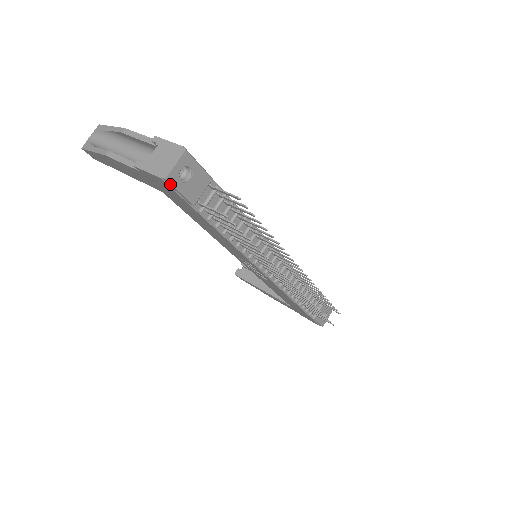
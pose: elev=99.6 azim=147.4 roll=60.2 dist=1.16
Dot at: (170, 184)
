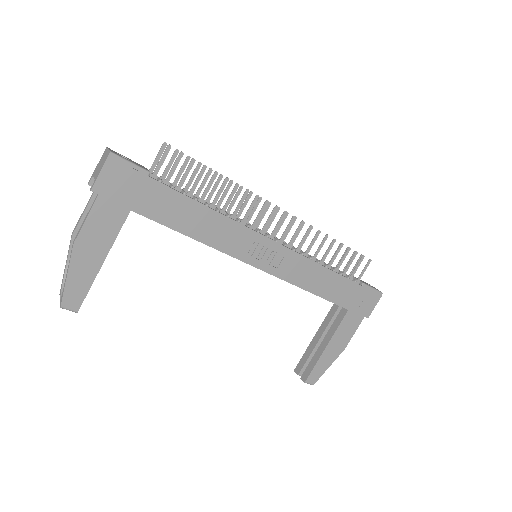
Dot at: (118, 157)
